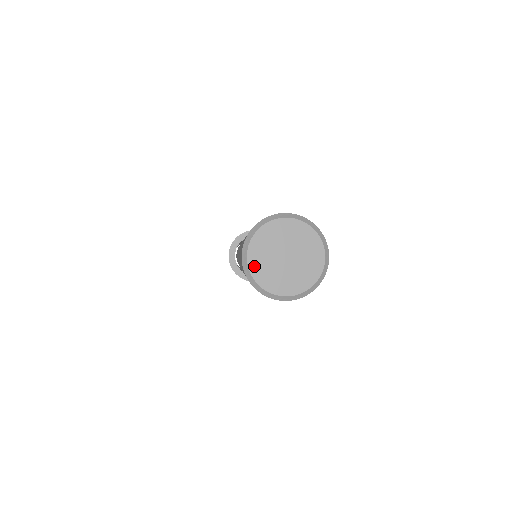
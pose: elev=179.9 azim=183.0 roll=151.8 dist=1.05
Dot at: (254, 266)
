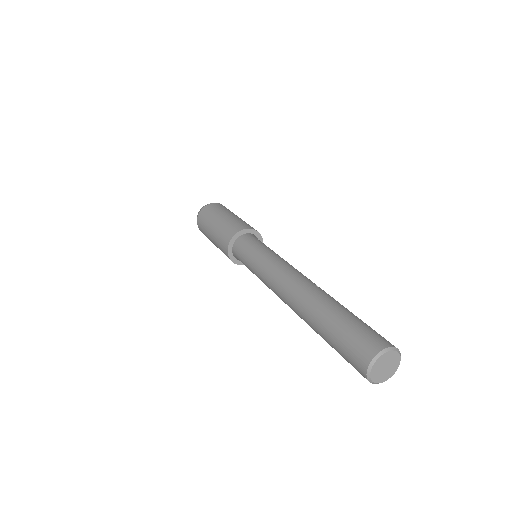
Dot at: (377, 363)
